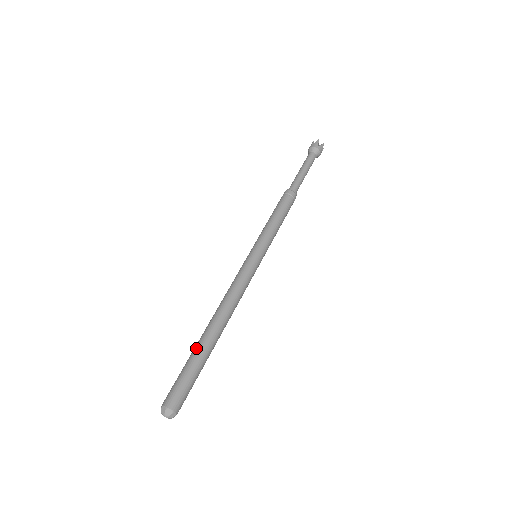
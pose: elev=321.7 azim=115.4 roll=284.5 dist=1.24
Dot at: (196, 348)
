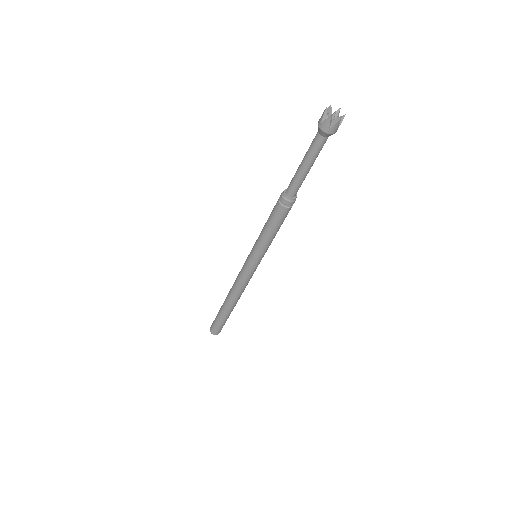
Dot at: (221, 311)
